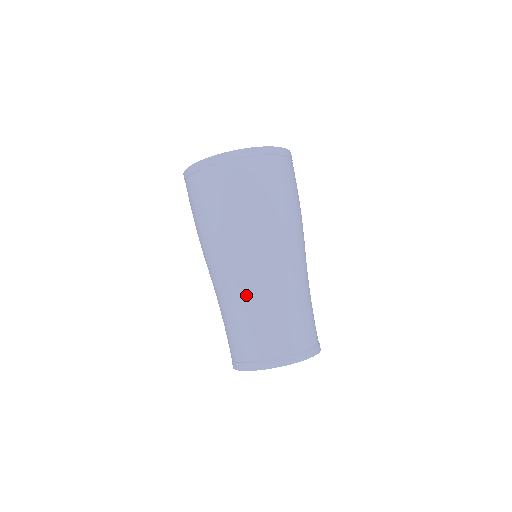
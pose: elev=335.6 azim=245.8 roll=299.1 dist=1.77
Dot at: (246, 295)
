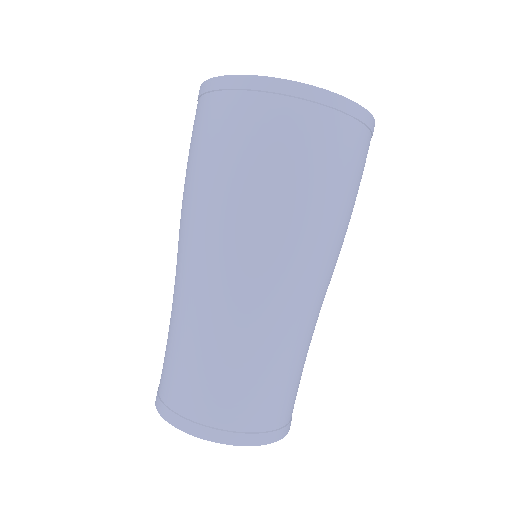
Dot at: (186, 306)
